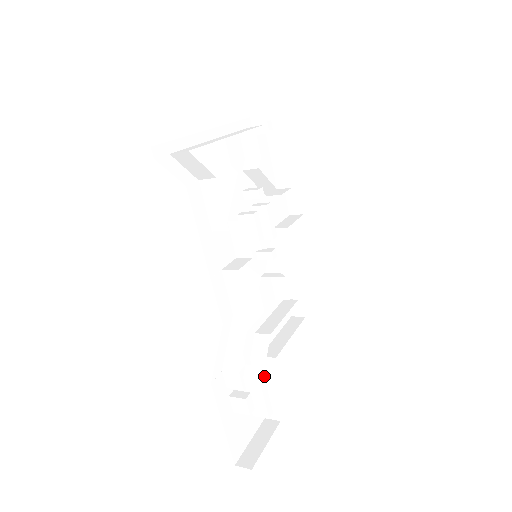
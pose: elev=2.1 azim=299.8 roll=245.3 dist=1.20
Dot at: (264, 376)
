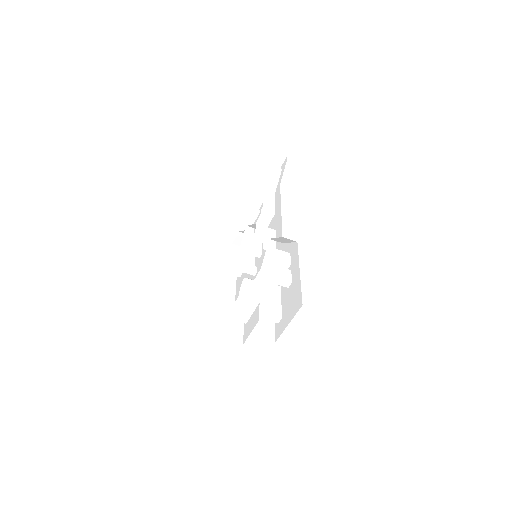
Dot at: occluded
